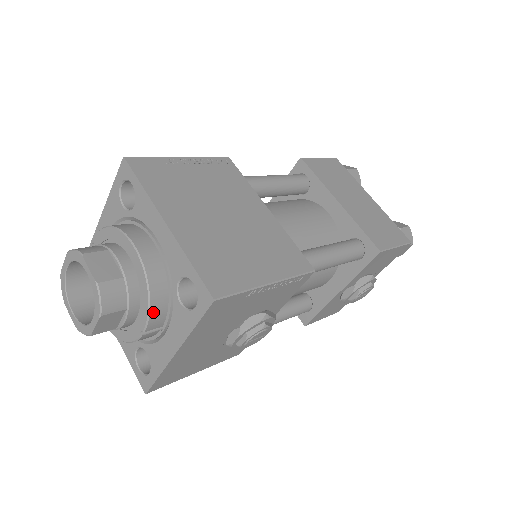
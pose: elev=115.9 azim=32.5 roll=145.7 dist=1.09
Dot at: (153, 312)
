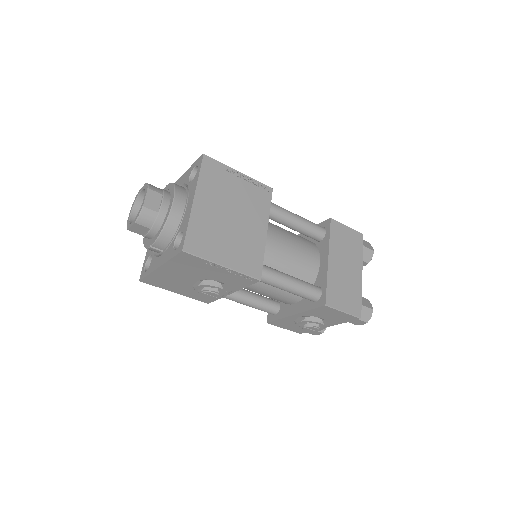
Dot at: (160, 239)
